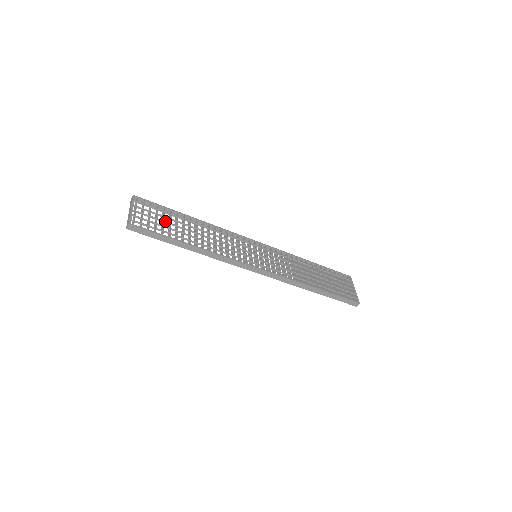
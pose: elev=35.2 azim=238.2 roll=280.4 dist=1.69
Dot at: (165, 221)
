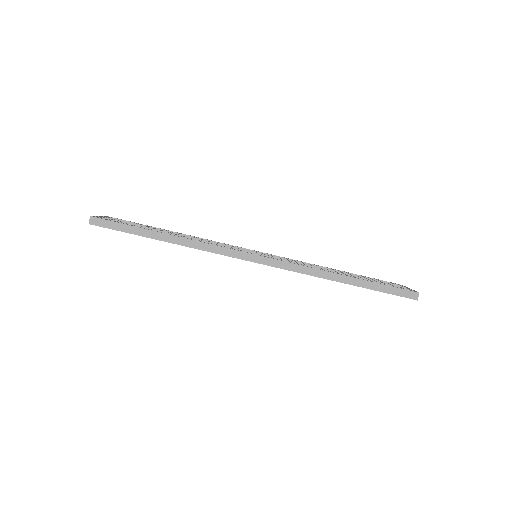
Dot at: (138, 225)
